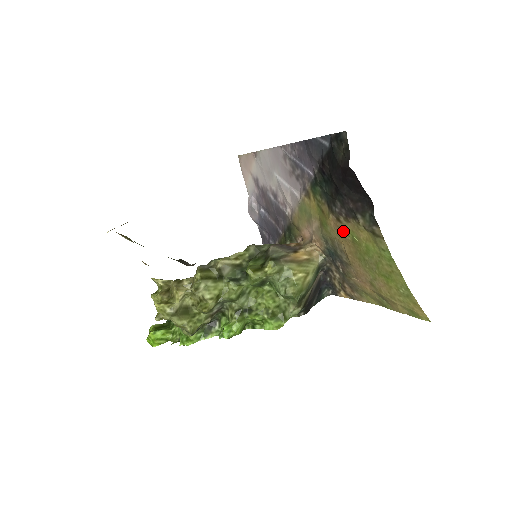
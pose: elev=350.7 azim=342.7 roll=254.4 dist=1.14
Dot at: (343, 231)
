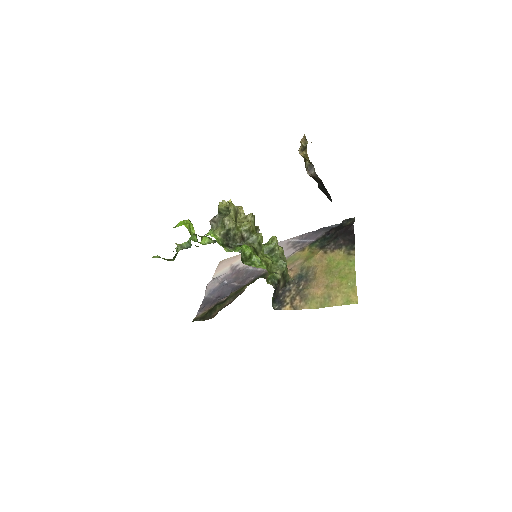
Dot at: (325, 258)
